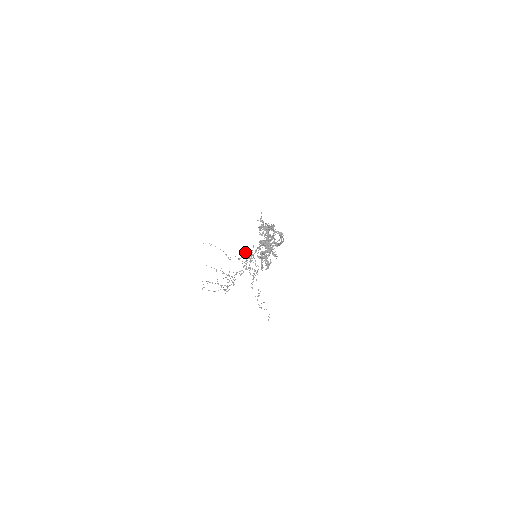
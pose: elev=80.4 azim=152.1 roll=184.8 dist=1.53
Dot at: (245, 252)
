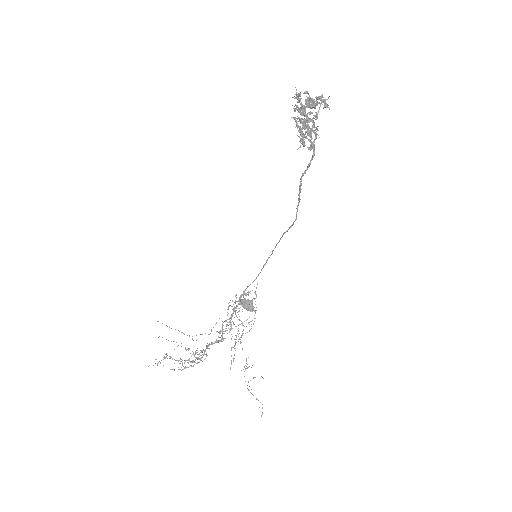
Dot at: occluded
